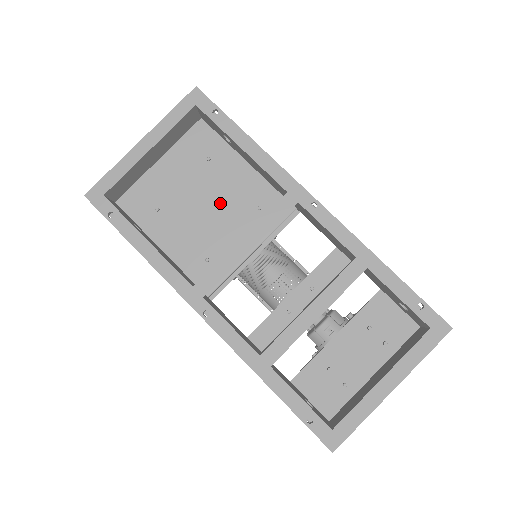
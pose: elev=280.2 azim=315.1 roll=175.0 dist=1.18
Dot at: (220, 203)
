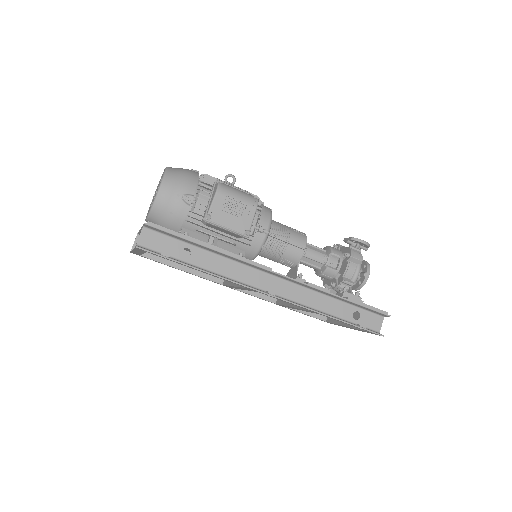
Dot at: occluded
